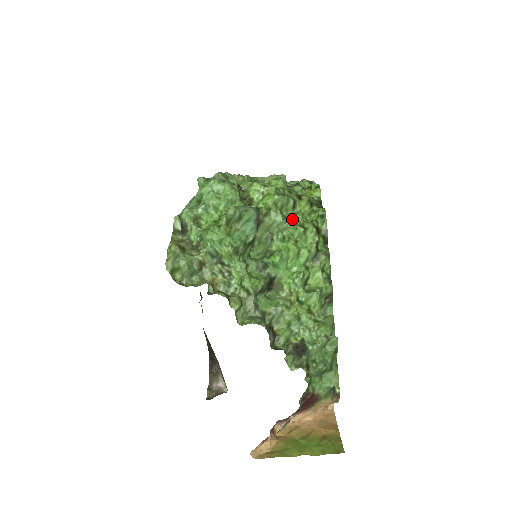
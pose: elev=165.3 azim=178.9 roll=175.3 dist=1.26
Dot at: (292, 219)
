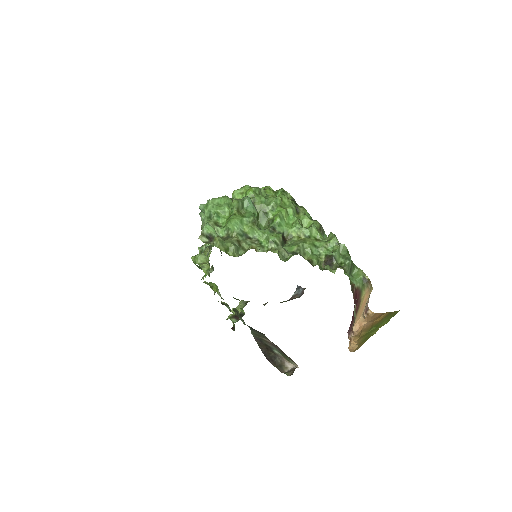
Dot at: (270, 197)
